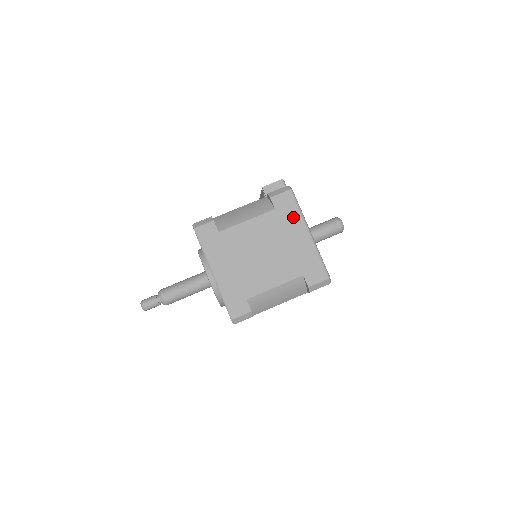
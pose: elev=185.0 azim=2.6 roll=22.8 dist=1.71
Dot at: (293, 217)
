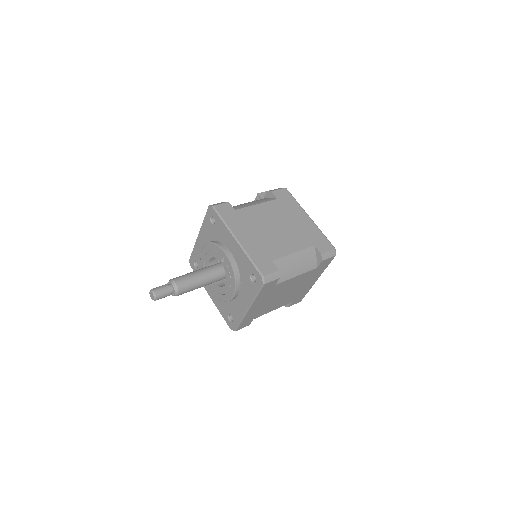
Dot at: (293, 205)
